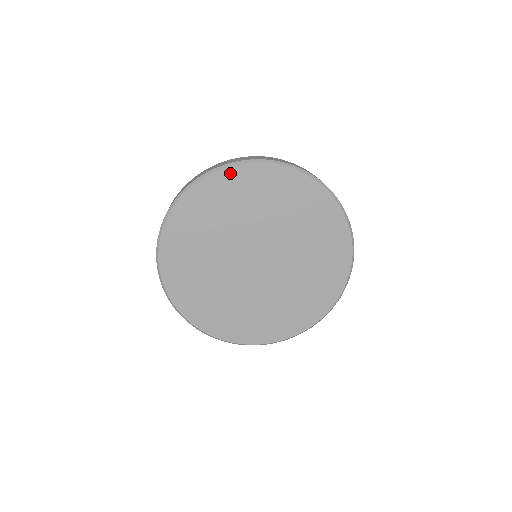
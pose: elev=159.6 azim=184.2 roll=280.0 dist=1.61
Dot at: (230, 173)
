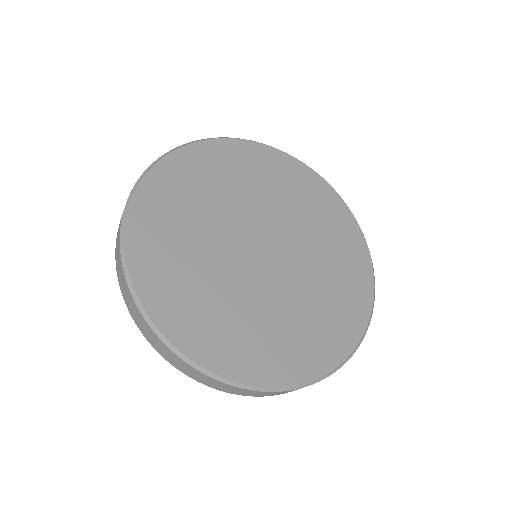
Dot at: (264, 150)
